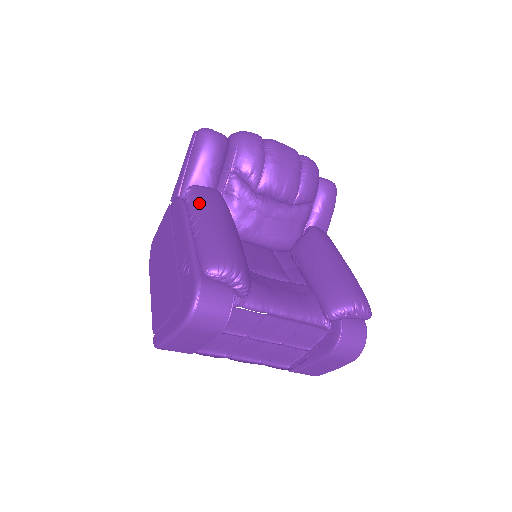
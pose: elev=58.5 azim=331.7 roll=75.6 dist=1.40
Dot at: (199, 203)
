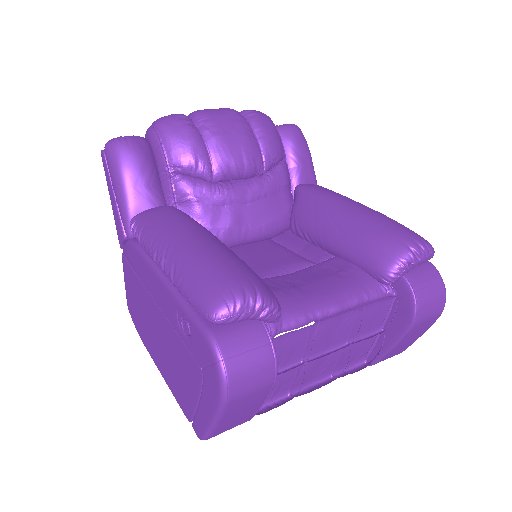
Dot at: (154, 233)
